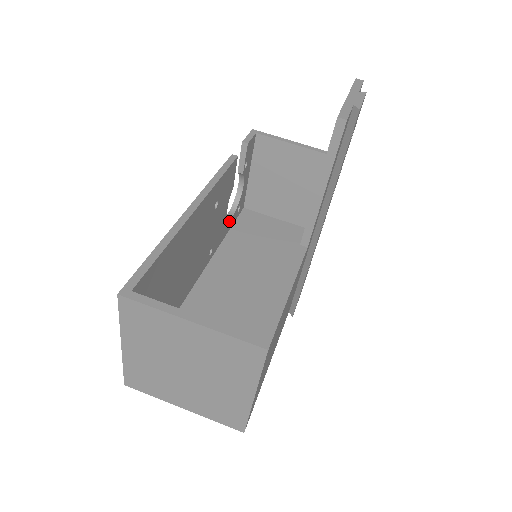
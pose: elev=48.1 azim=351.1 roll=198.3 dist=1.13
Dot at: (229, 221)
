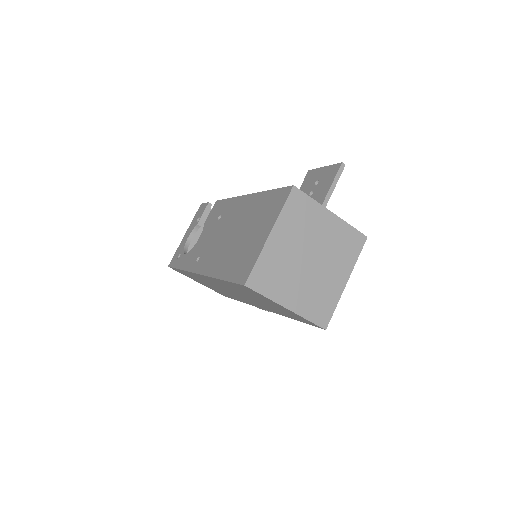
Dot at: occluded
